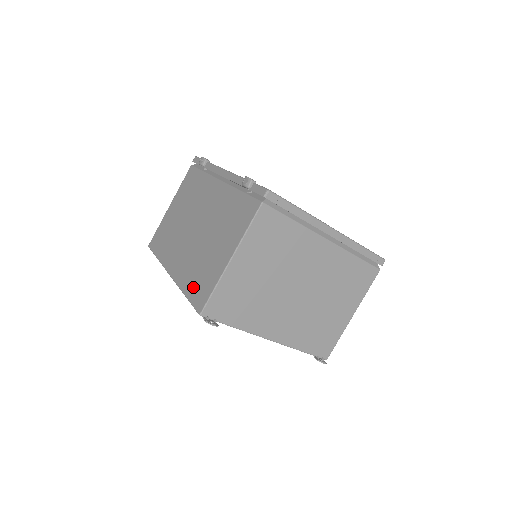
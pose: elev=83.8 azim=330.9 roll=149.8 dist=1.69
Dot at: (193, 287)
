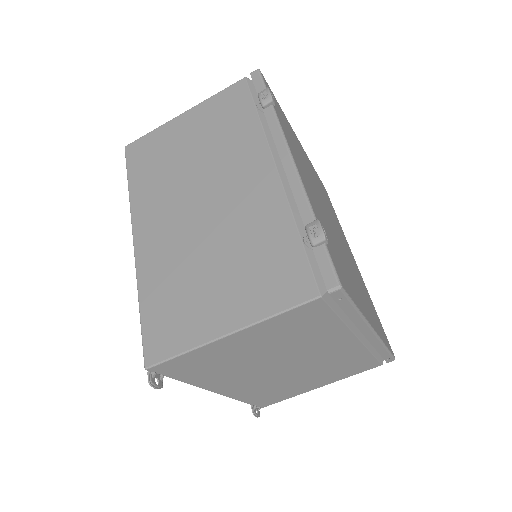
Dot at: (156, 309)
